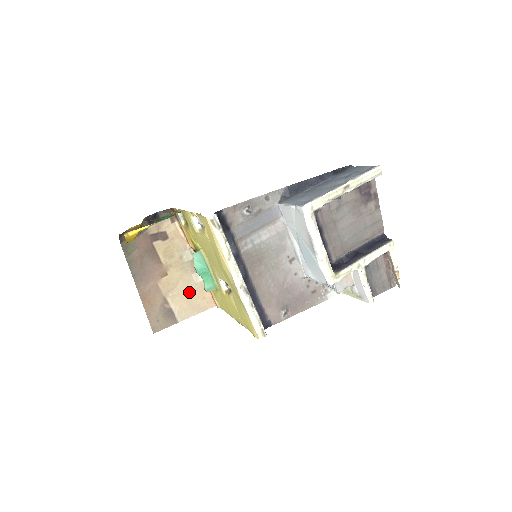
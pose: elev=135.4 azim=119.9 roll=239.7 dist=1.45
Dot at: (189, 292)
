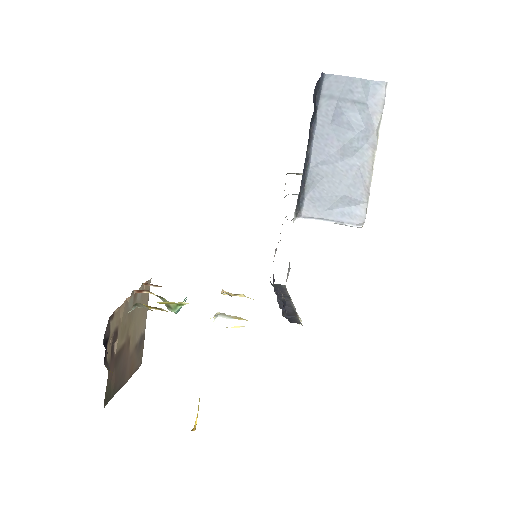
Dot at: (140, 310)
